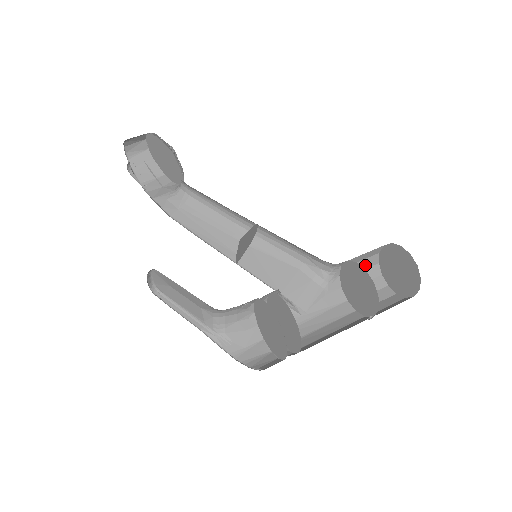
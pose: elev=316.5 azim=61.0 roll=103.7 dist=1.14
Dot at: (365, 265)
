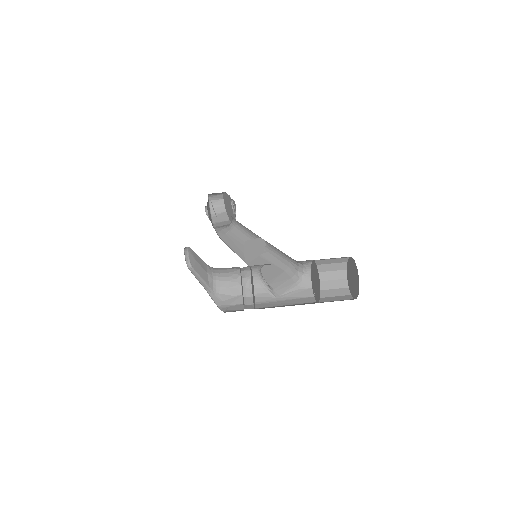
Dot at: (334, 276)
